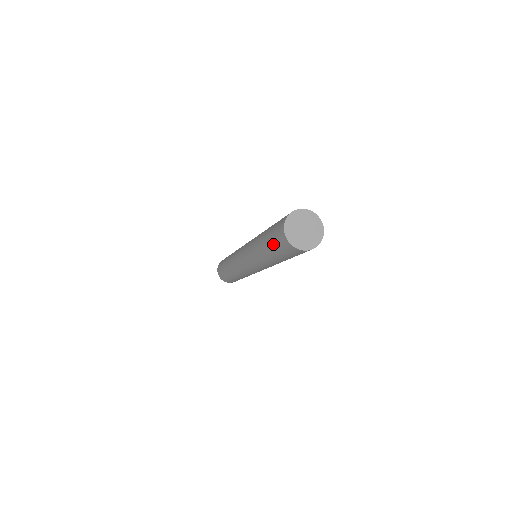
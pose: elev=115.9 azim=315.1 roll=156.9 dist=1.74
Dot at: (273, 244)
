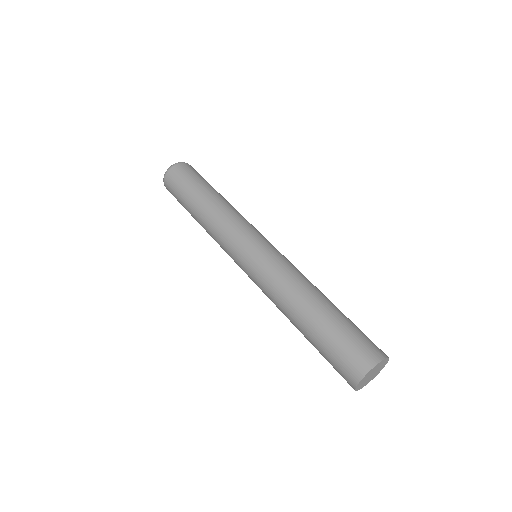
Dot at: (326, 354)
